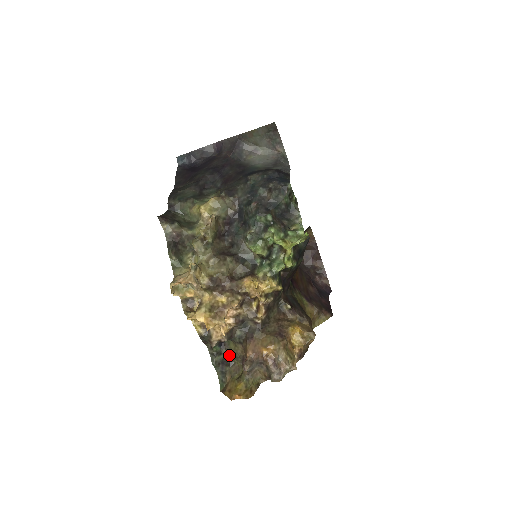
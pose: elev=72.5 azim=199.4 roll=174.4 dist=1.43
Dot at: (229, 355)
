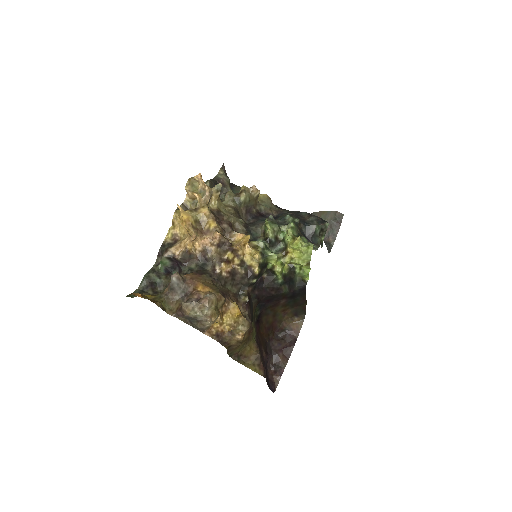
Dot at: (163, 284)
